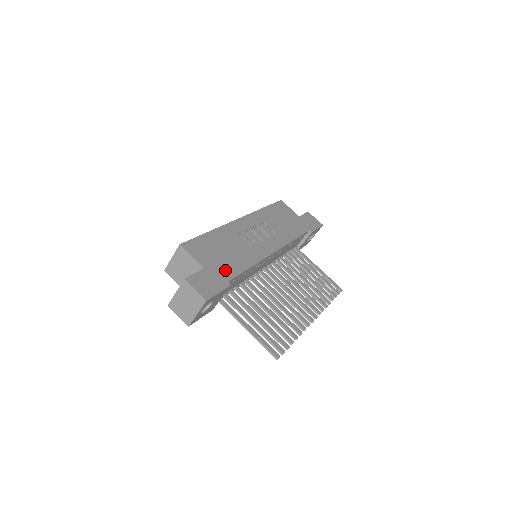
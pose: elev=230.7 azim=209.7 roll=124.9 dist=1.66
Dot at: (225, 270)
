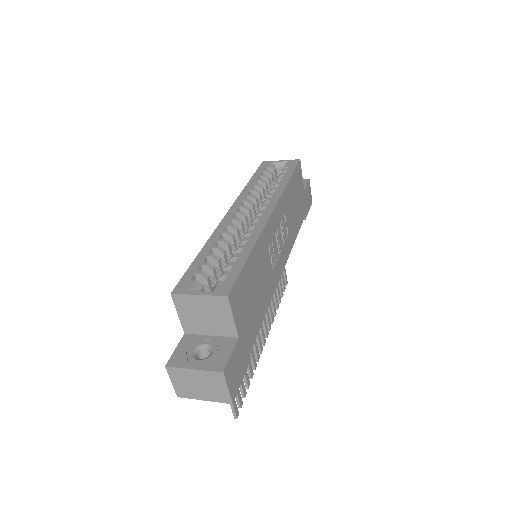
Dot at: (251, 330)
